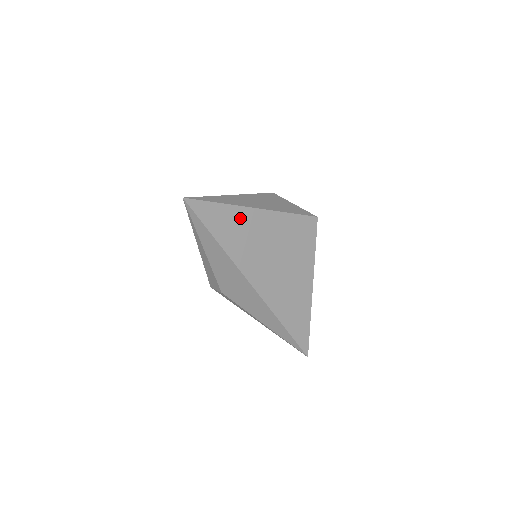
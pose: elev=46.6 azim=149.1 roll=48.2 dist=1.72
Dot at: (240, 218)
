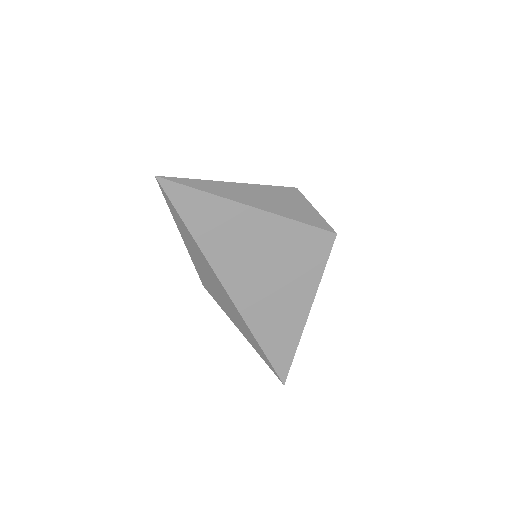
Dot at: (227, 214)
